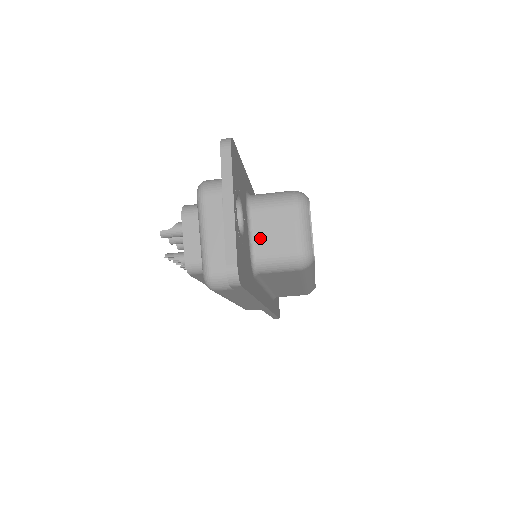
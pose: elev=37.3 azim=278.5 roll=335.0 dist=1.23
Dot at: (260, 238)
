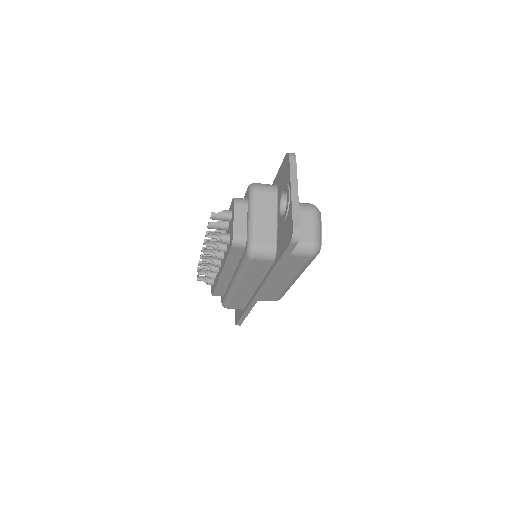
Dot at: occluded
